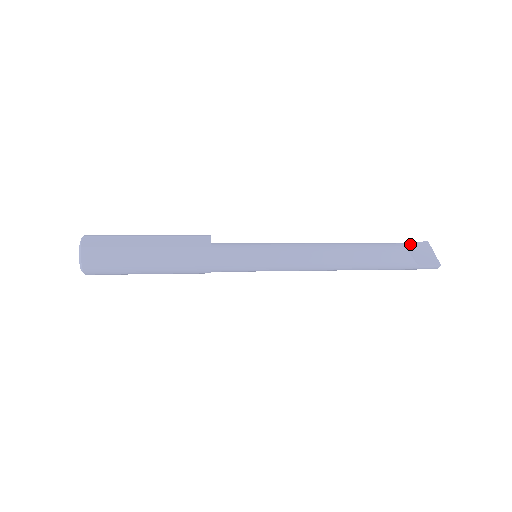
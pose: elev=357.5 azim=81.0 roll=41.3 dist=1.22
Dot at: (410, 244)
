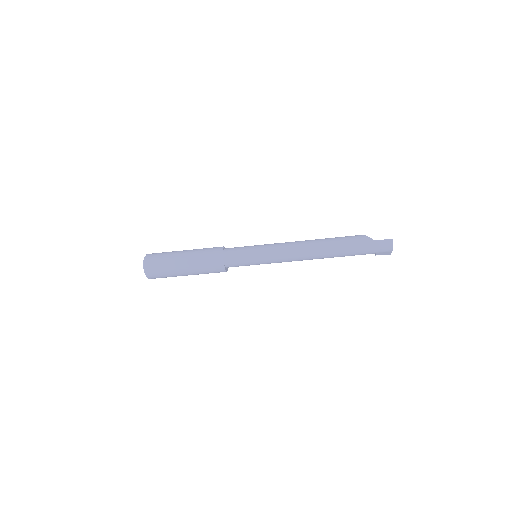
Dot at: occluded
